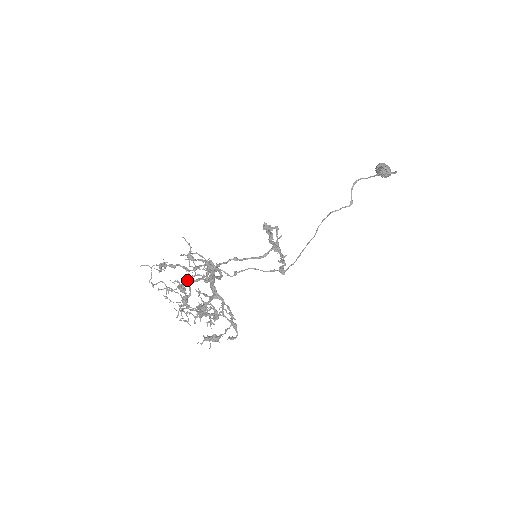
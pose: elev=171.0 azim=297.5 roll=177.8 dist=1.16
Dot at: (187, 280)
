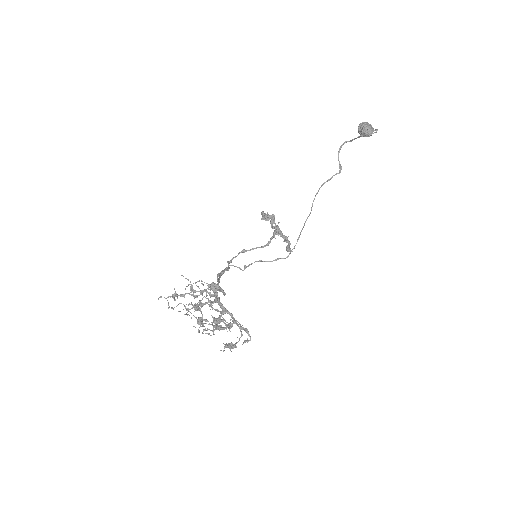
Dot at: (198, 302)
